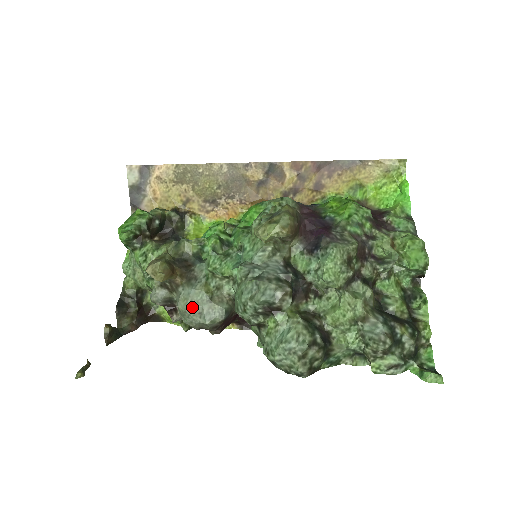
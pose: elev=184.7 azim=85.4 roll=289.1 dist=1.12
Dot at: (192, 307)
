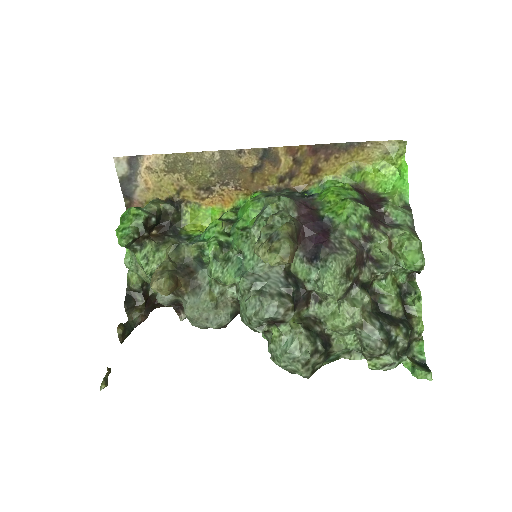
Dot at: (199, 314)
